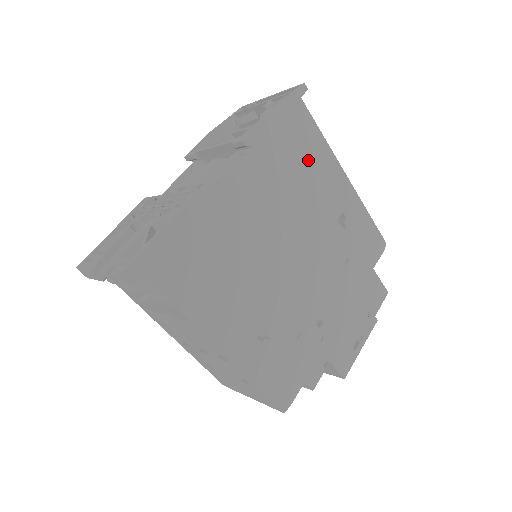
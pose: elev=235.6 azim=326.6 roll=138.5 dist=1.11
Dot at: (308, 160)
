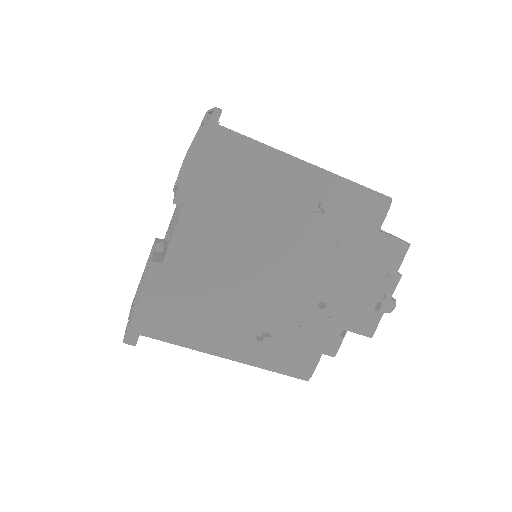
Dot at: (251, 177)
